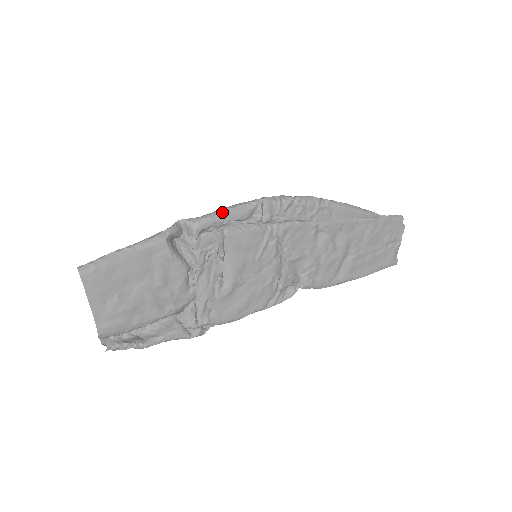
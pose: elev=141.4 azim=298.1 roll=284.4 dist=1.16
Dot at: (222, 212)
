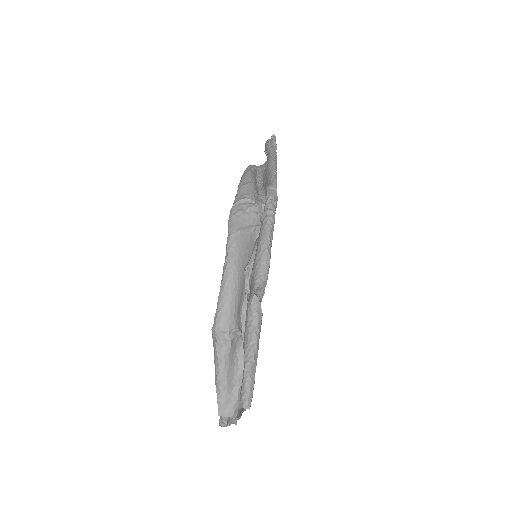
Dot at: (269, 253)
